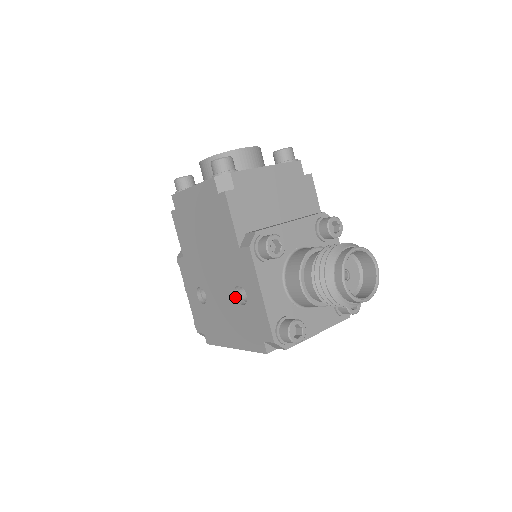
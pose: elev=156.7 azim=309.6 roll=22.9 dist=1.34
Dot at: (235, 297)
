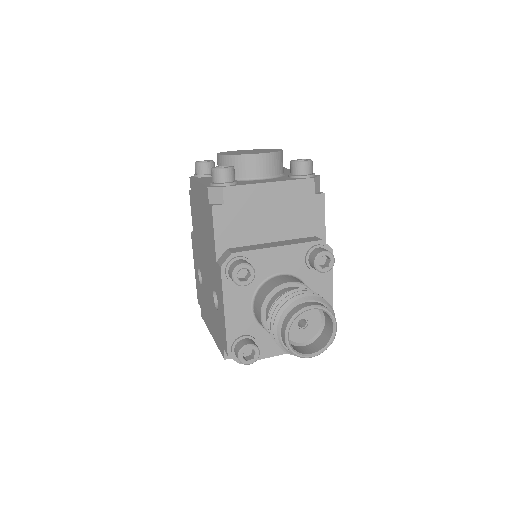
Dot at: (213, 298)
